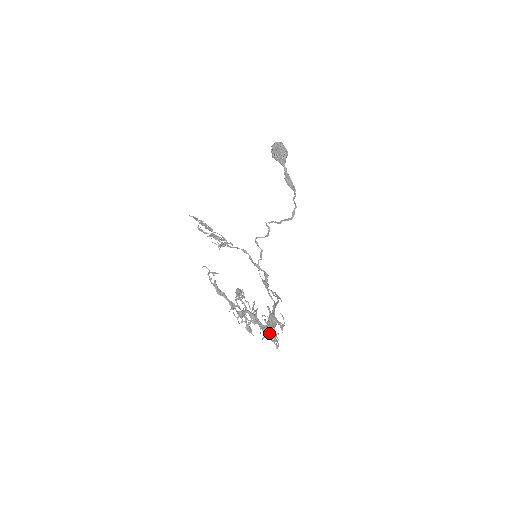
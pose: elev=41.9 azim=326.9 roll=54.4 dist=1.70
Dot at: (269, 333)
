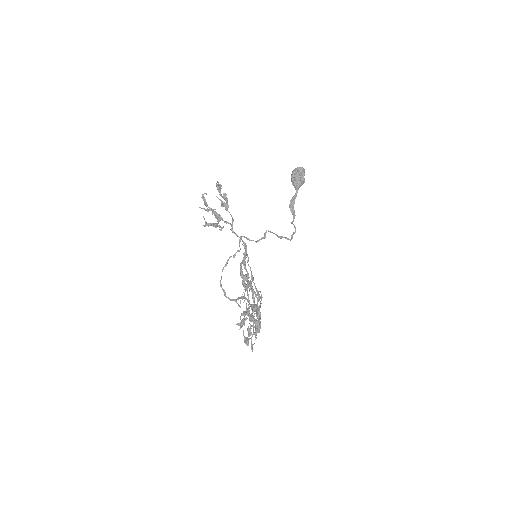
Dot at: occluded
